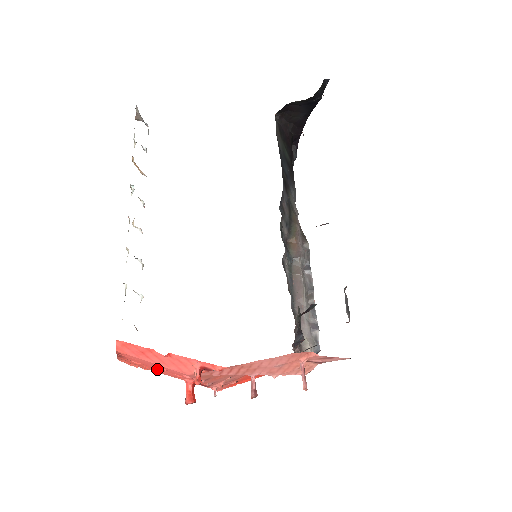
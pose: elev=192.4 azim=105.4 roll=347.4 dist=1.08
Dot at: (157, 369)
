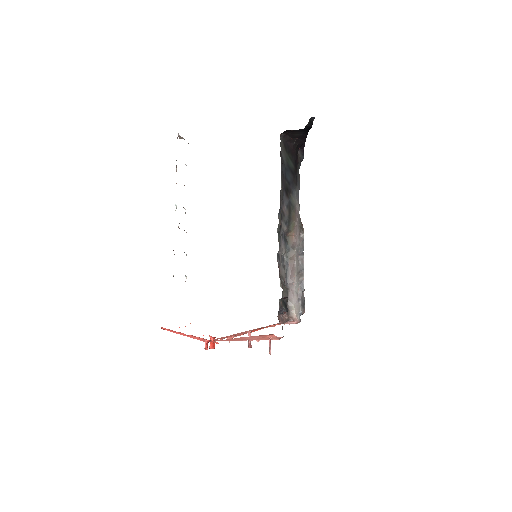
Dot at: occluded
